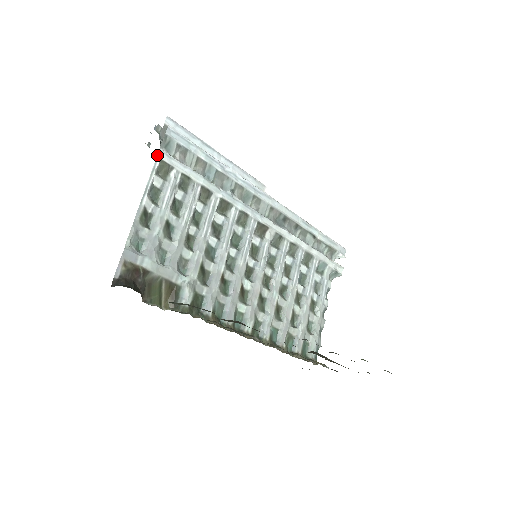
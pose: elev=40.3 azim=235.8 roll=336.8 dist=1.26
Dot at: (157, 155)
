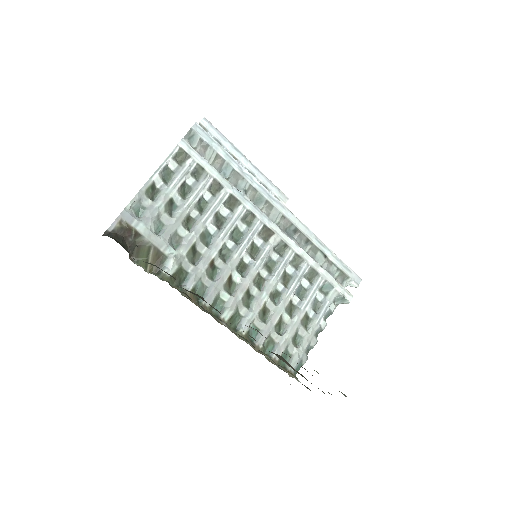
Dot at: (178, 143)
